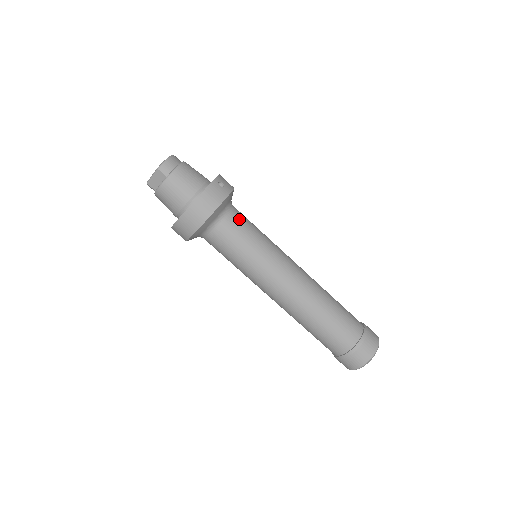
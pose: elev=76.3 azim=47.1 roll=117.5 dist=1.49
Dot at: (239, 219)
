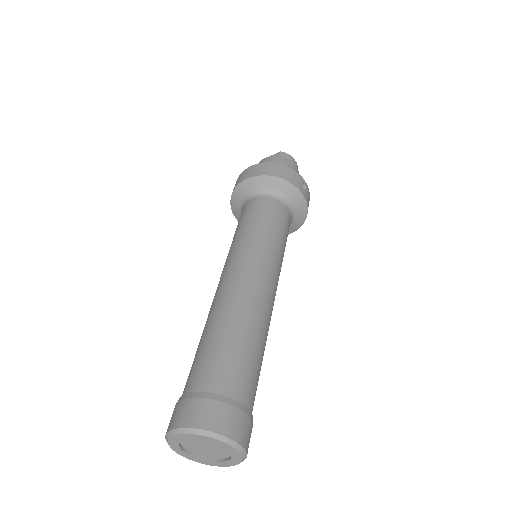
Dot at: (284, 215)
